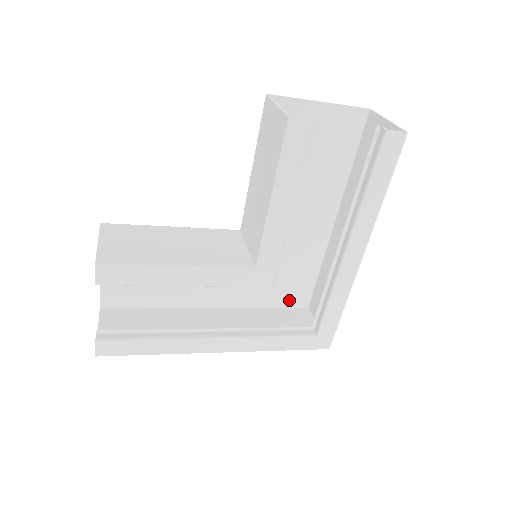
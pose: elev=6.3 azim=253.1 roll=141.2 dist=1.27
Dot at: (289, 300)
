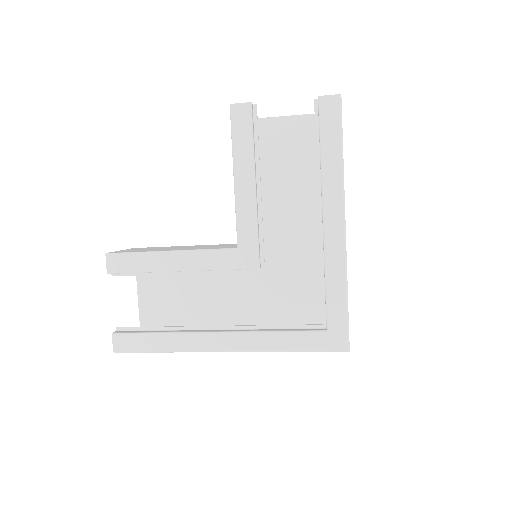
Dot at: (319, 322)
